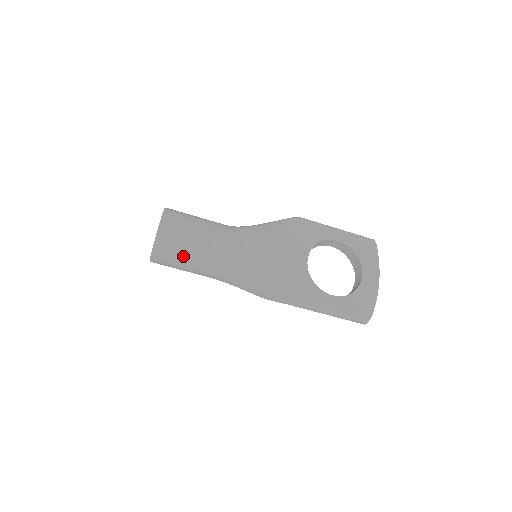
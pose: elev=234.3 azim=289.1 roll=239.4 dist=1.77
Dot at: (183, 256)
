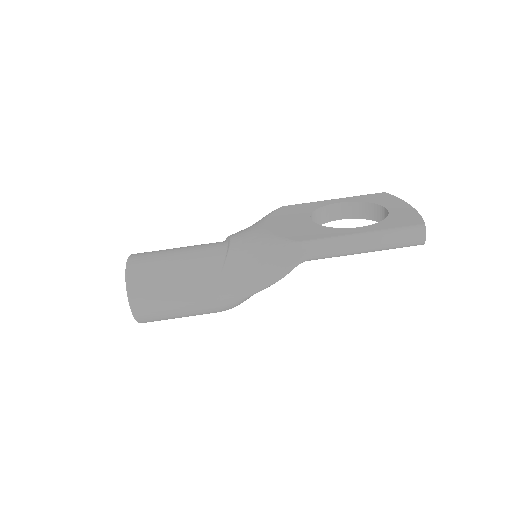
Dot at: (164, 278)
